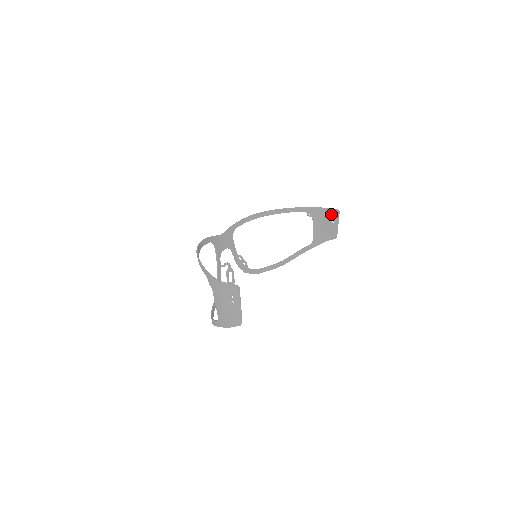
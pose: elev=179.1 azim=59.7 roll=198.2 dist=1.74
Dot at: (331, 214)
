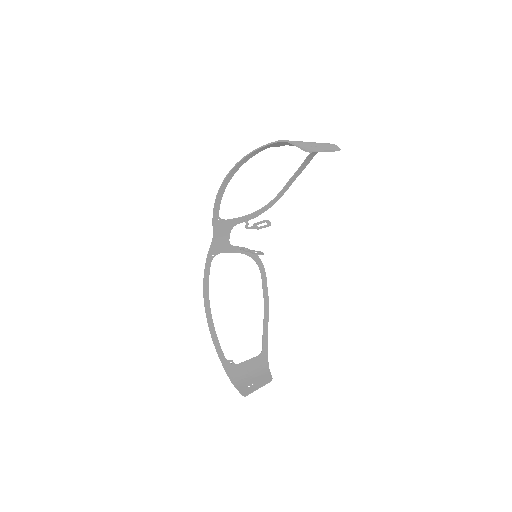
Dot at: occluded
